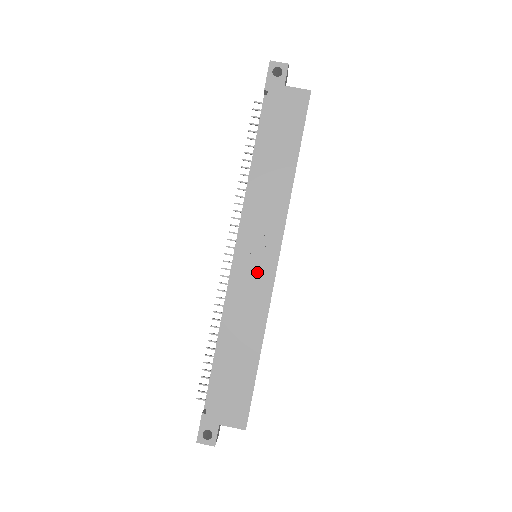
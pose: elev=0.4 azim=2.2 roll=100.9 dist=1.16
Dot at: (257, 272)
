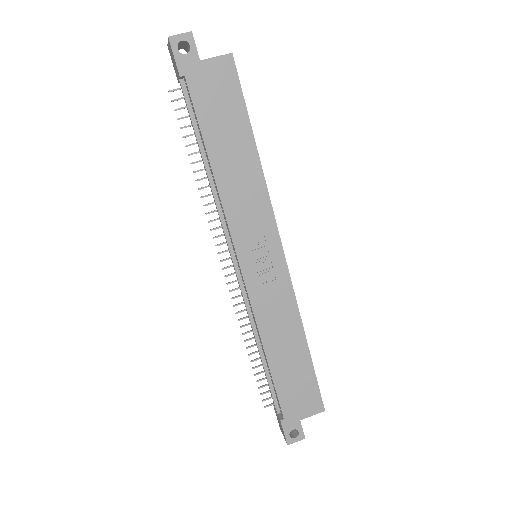
Dot at: (269, 274)
